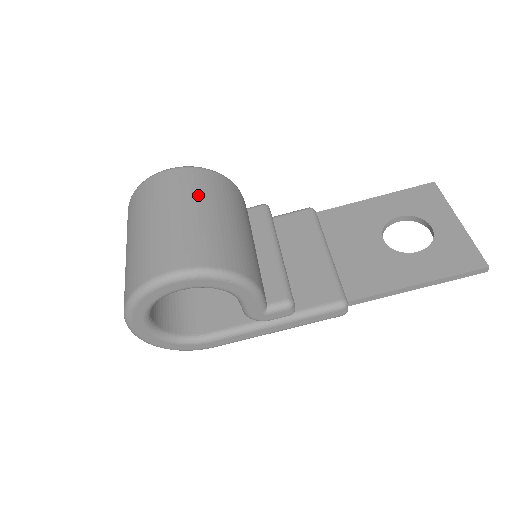
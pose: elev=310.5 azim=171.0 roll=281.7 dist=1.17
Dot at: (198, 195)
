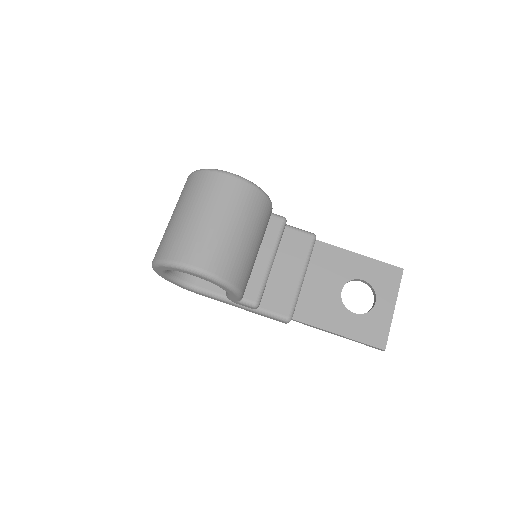
Dot at: (240, 212)
